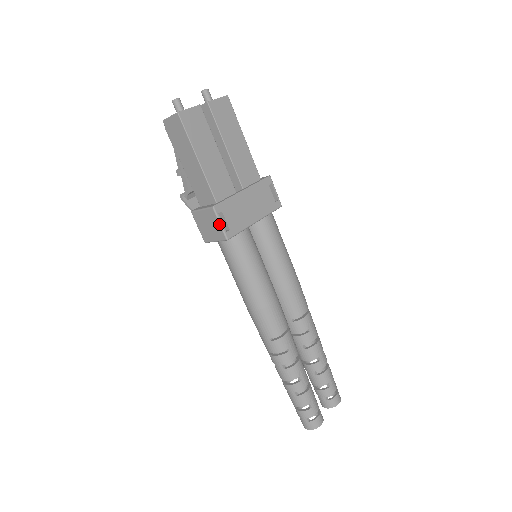
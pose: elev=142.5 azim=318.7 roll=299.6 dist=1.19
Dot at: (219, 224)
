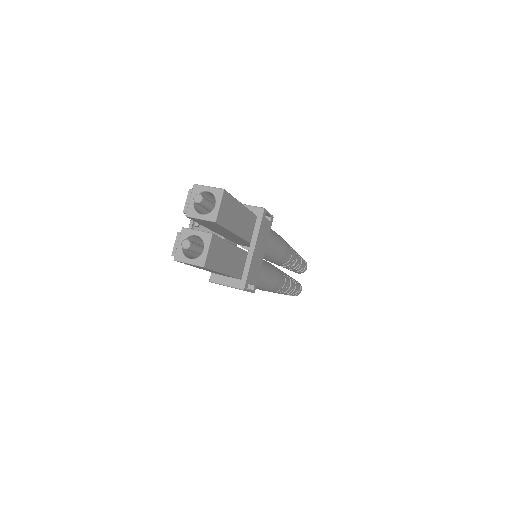
Dot at: occluded
